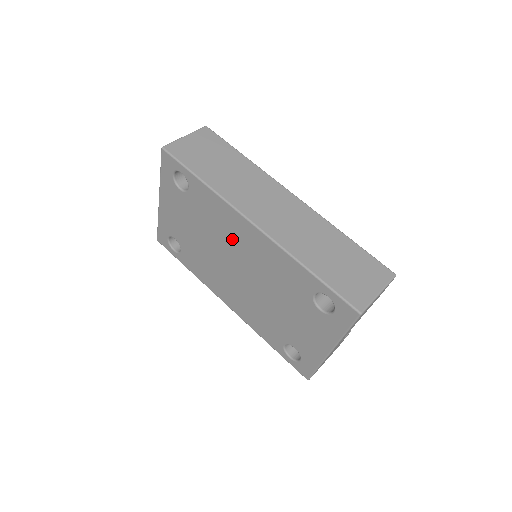
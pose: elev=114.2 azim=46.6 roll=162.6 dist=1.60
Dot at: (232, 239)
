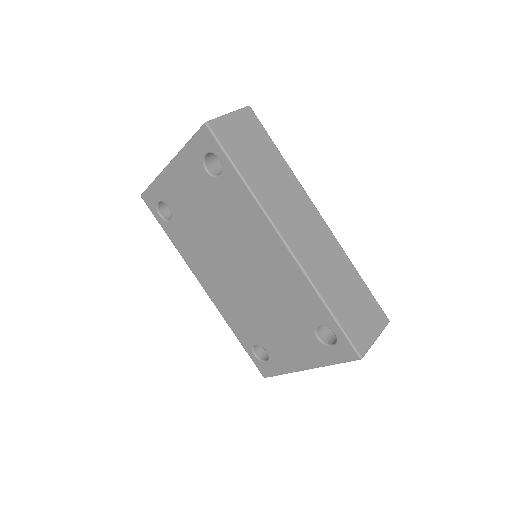
Dot at: (249, 243)
